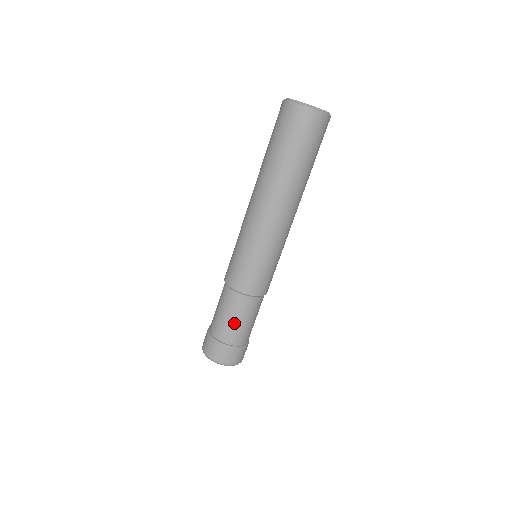
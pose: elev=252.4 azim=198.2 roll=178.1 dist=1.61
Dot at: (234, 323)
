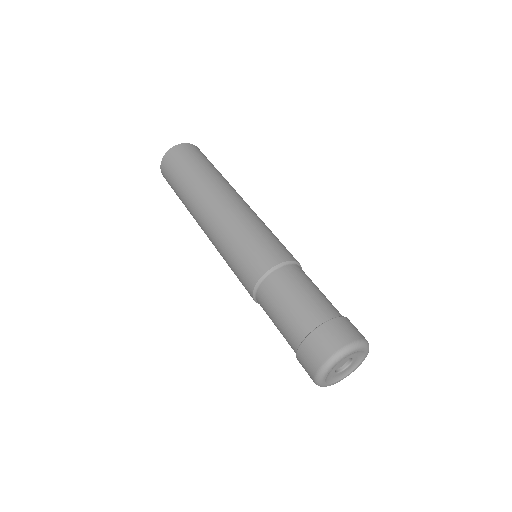
Dot at: (303, 298)
